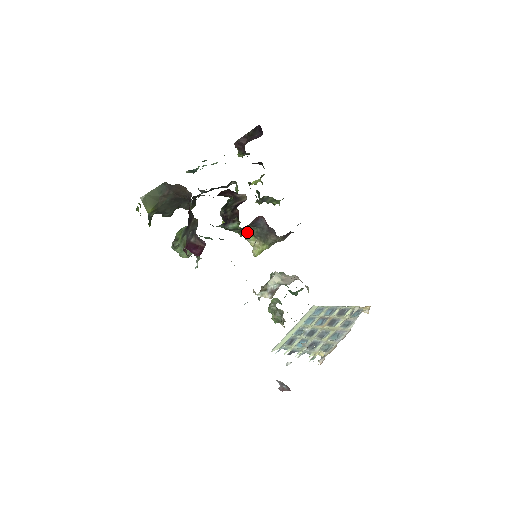
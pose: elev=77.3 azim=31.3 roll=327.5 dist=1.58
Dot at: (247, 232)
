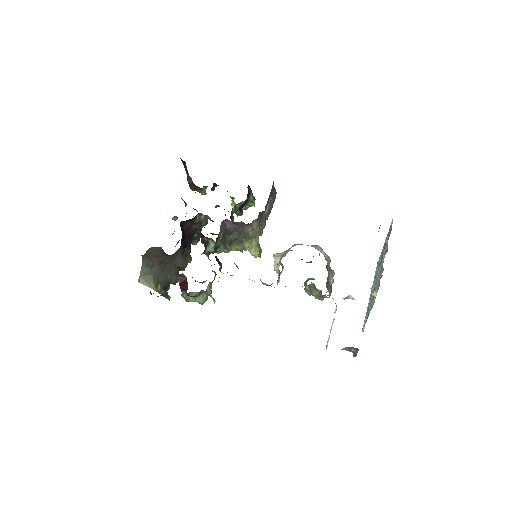
Dot at: (239, 244)
